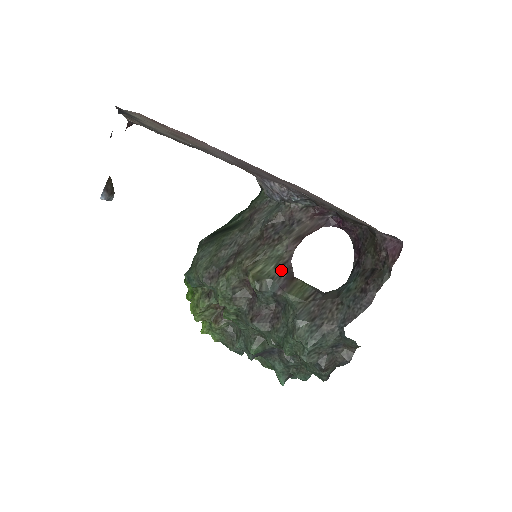
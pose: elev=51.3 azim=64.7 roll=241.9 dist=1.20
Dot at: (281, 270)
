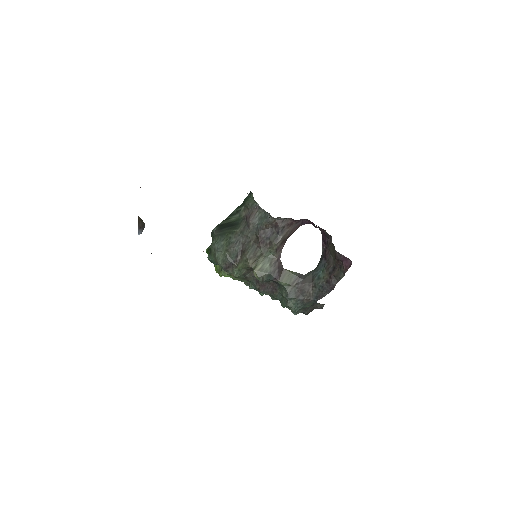
Dot at: (274, 267)
